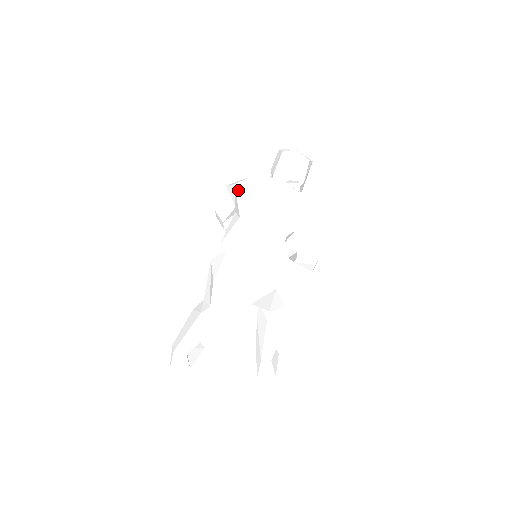
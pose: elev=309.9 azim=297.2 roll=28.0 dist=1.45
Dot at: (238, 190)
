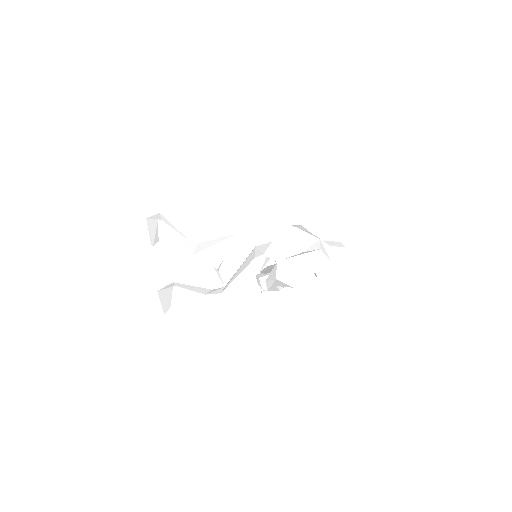
Dot at: (300, 225)
